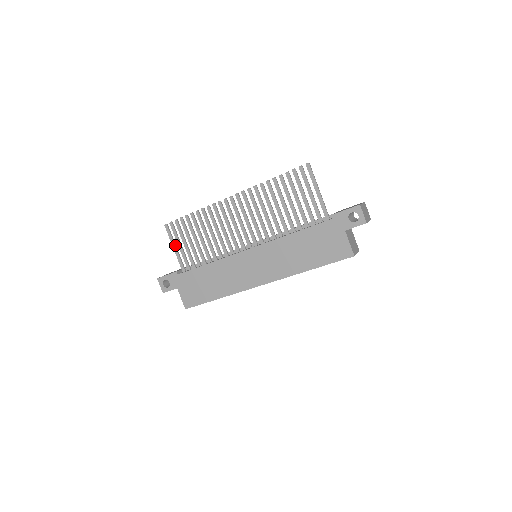
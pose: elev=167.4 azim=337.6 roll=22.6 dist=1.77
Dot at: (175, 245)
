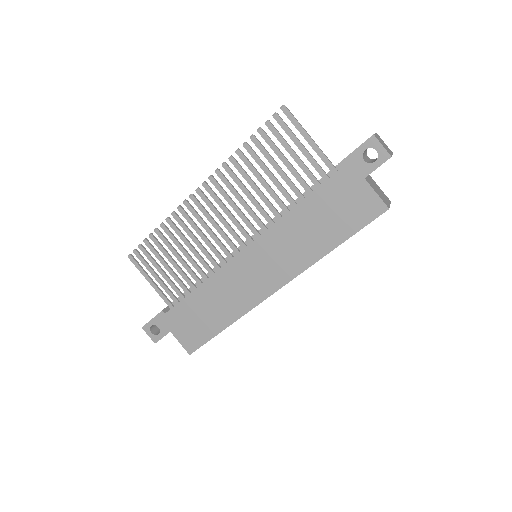
Dot at: (149, 277)
